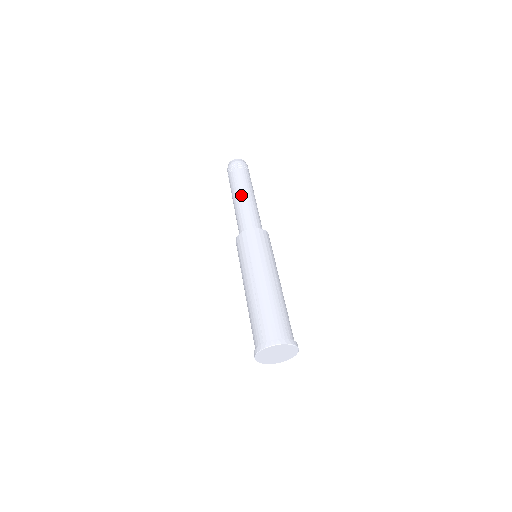
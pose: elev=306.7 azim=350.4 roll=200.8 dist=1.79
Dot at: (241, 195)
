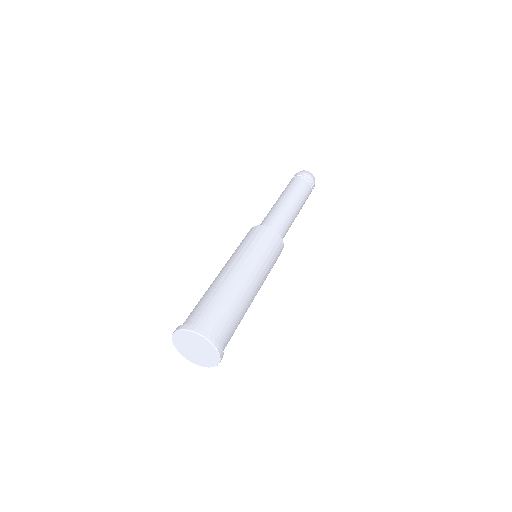
Dot at: occluded
